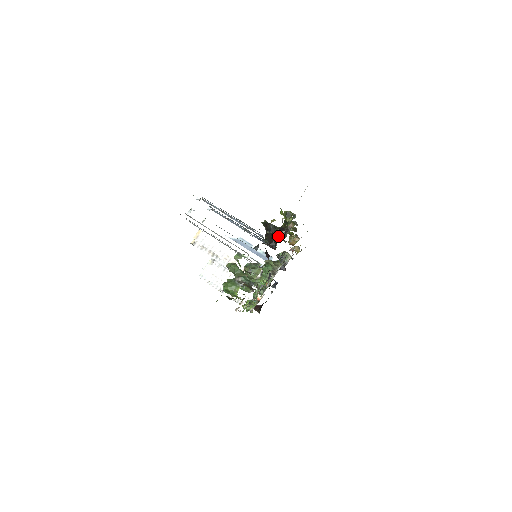
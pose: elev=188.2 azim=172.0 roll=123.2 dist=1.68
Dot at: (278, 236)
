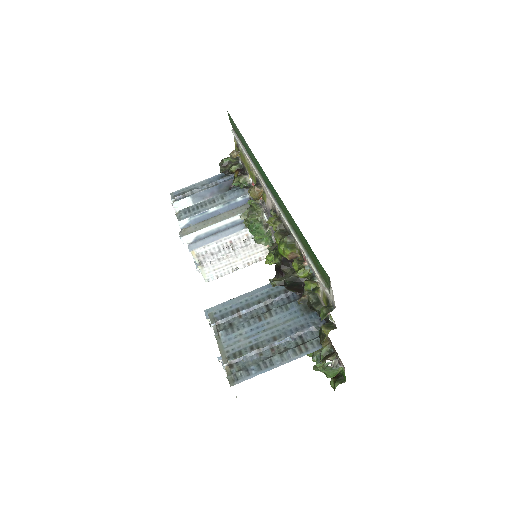
Dot at: occluded
